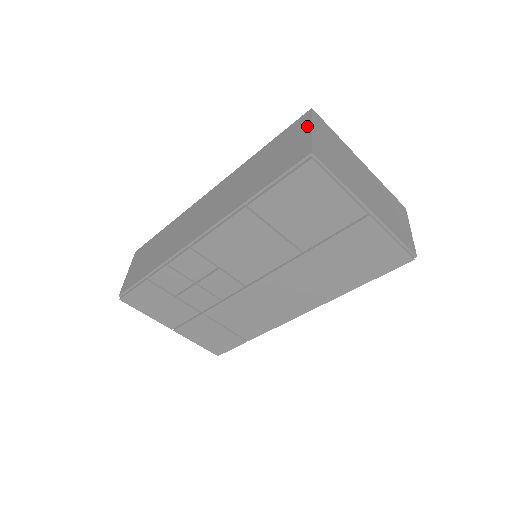
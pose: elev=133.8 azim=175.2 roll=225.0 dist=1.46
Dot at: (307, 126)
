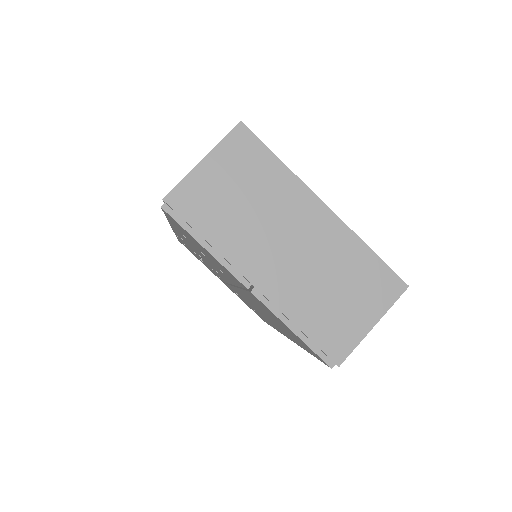
Dot at: (211, 151)
